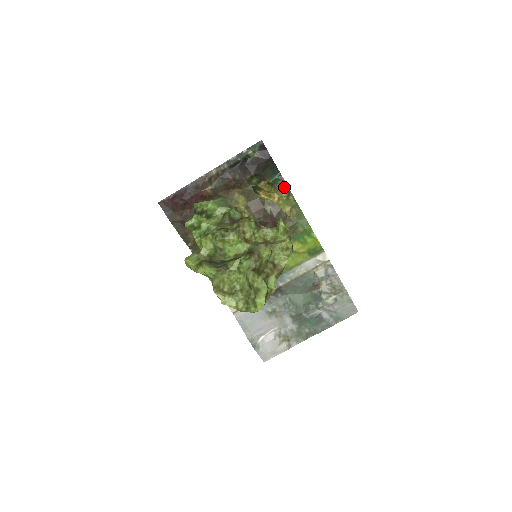
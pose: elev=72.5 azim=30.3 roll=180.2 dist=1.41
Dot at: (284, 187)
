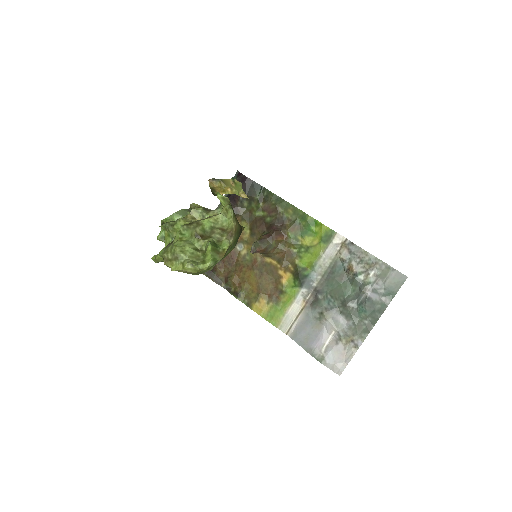
Dot at: (271, 195)
